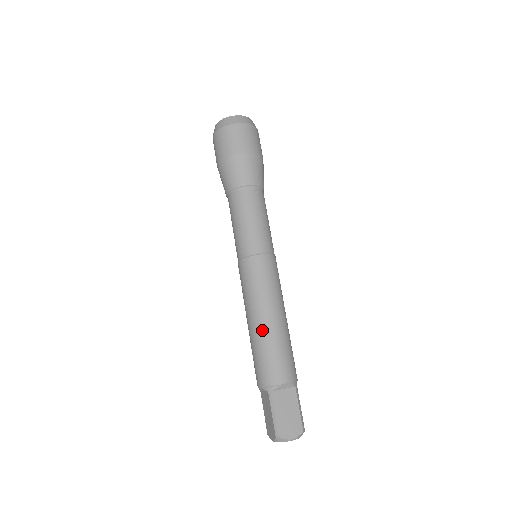
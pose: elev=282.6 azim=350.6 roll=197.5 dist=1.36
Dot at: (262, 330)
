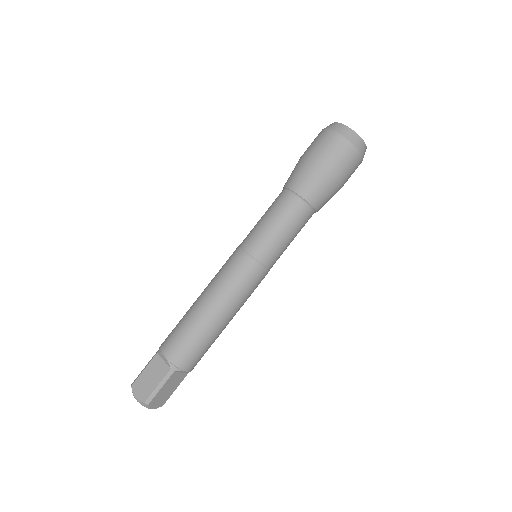
Dot at: (192, 306)
